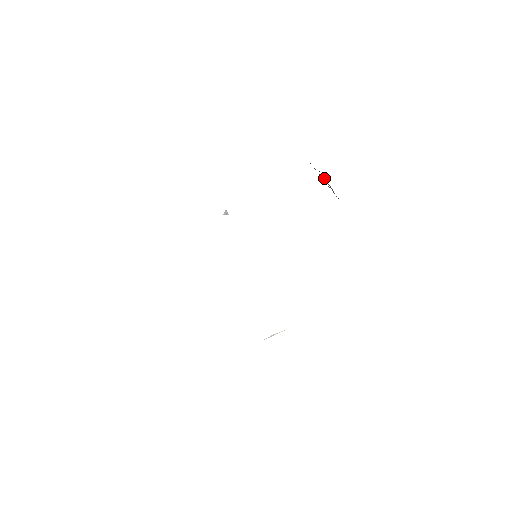
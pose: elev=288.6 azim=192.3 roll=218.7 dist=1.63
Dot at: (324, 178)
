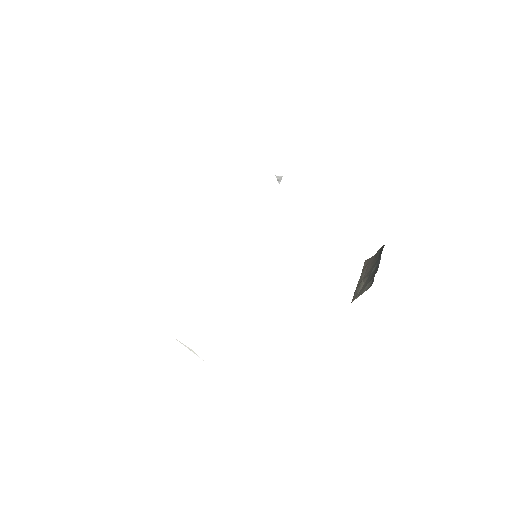
Dot at: (365, 265)
